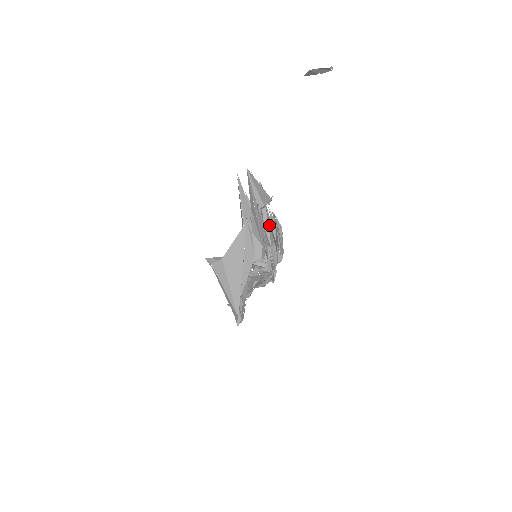
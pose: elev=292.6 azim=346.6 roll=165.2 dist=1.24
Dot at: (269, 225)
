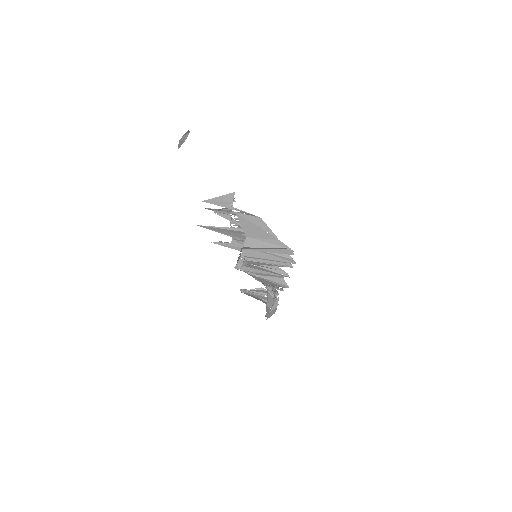
Dot at: occluded
